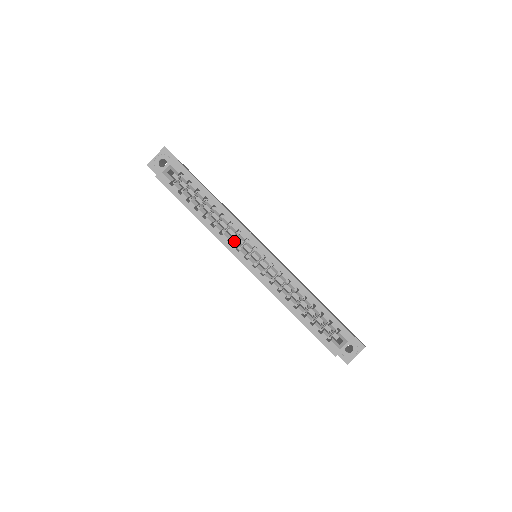
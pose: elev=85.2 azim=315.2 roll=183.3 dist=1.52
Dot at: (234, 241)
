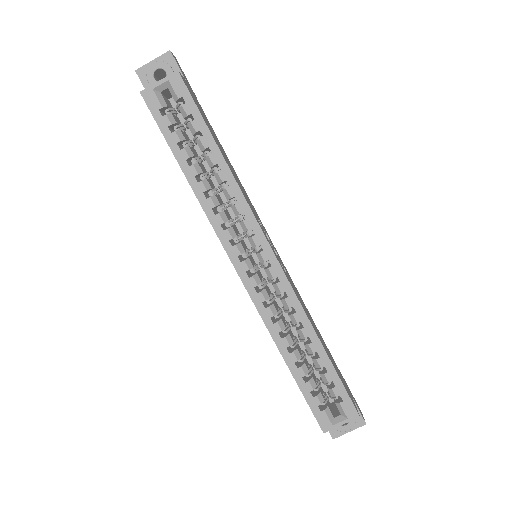
Dot at: (231, 228)
